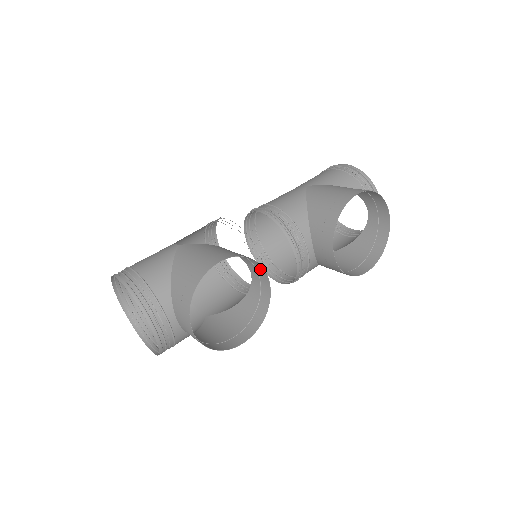
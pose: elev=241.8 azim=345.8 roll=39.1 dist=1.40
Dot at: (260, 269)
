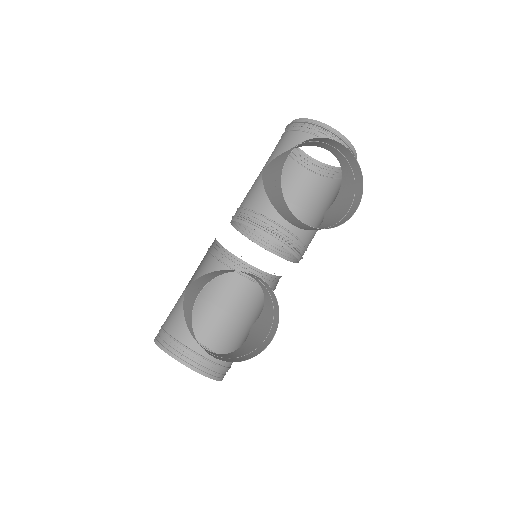
Dot at: (248, 273)
